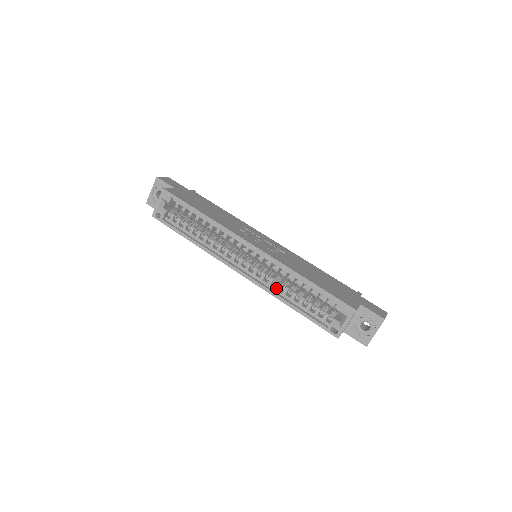
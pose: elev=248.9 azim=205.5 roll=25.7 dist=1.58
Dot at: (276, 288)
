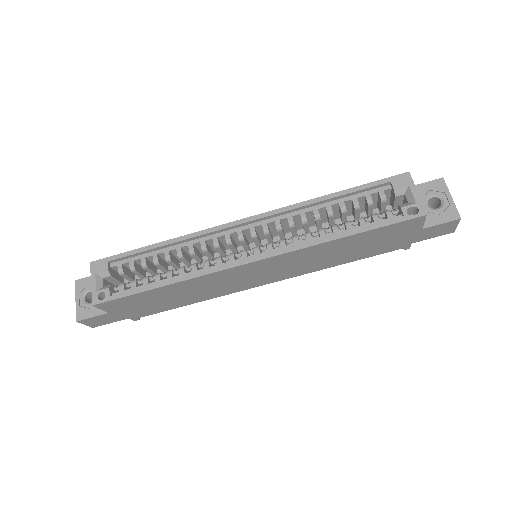
Dot at: (308, 239)
